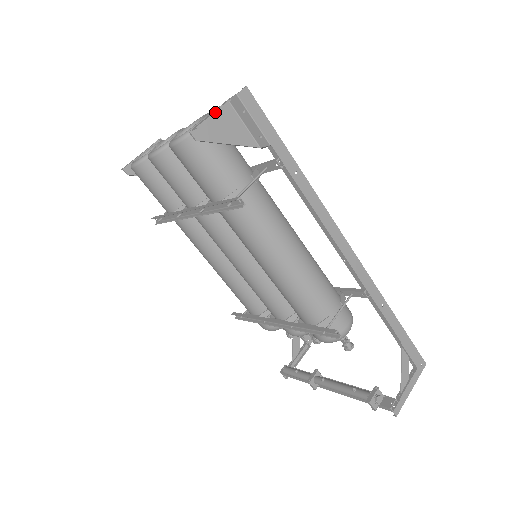
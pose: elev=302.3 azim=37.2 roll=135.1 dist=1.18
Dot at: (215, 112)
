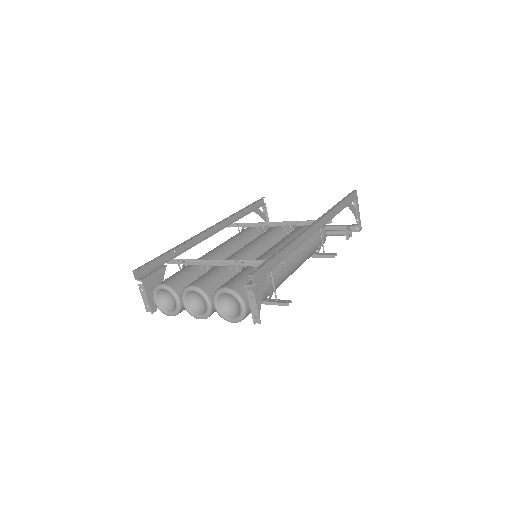
Dot at: (257, 306)
